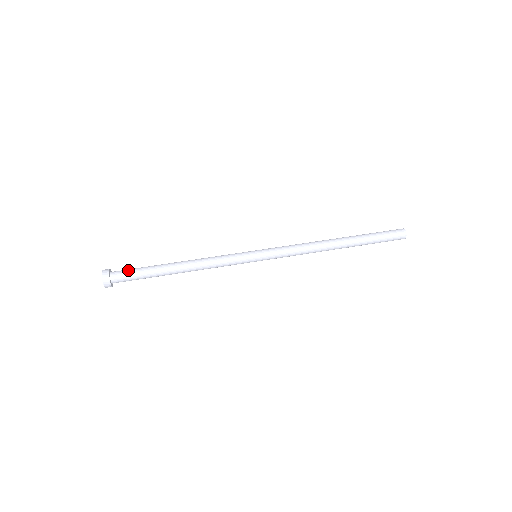
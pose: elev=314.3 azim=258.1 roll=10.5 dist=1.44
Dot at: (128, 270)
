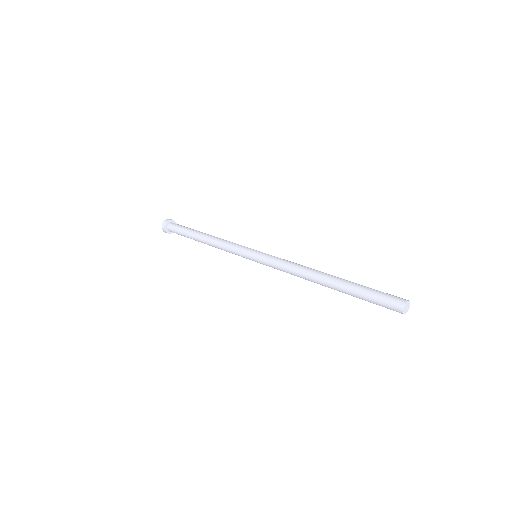
Dot at: occluded
